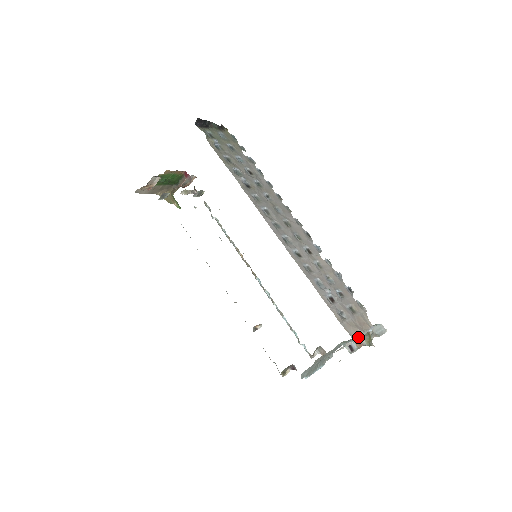
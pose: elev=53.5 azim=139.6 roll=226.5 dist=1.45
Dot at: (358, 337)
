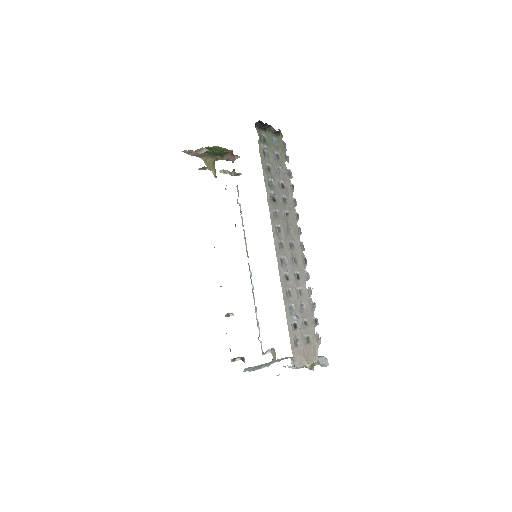
Dot at: (300, 365)
